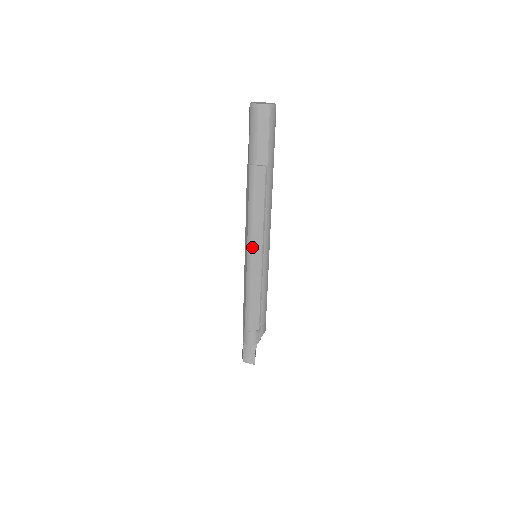
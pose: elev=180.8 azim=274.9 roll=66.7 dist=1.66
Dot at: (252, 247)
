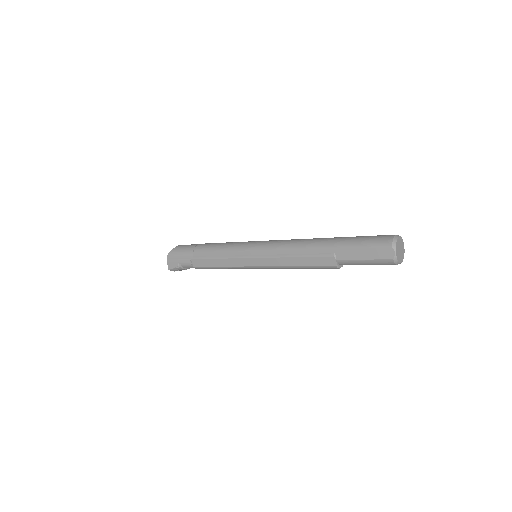
Dot at: occluded
